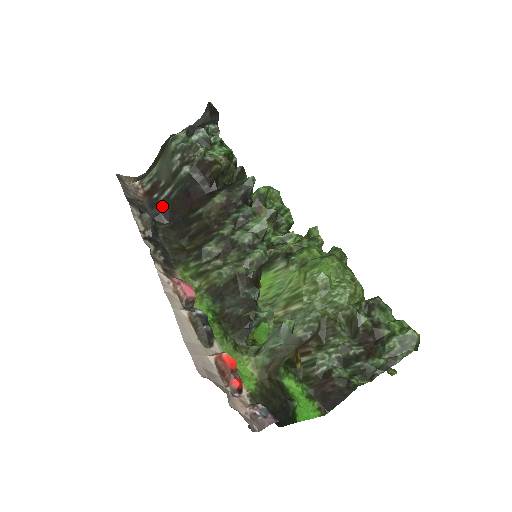
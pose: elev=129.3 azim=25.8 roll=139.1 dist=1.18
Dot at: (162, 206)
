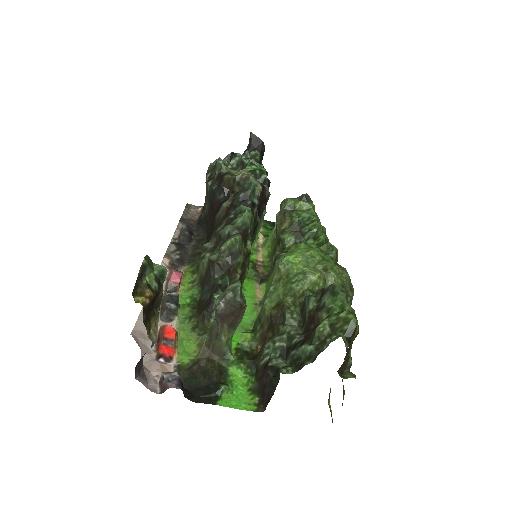
Dot at: (203, 222)
